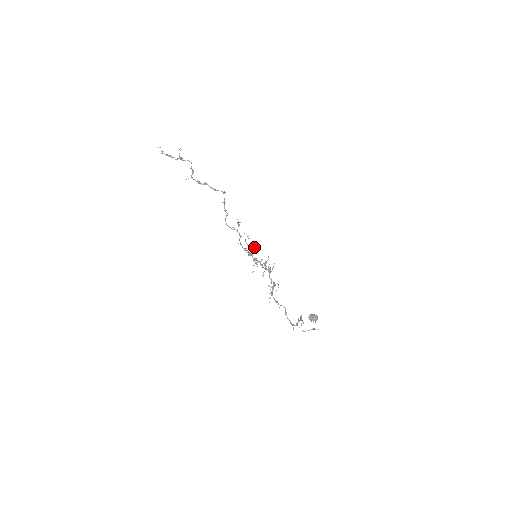
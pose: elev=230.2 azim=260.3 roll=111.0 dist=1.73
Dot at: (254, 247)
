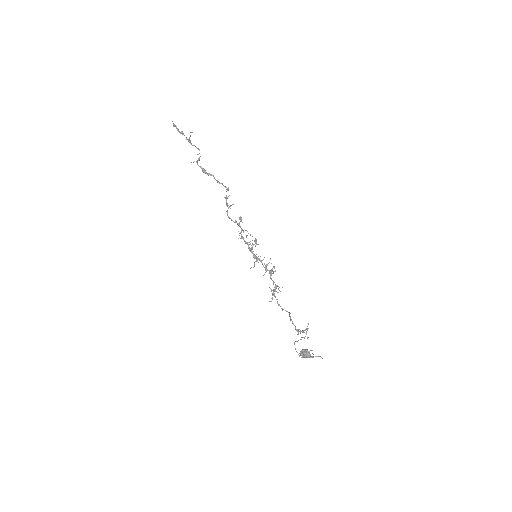
Dot at: occluded
